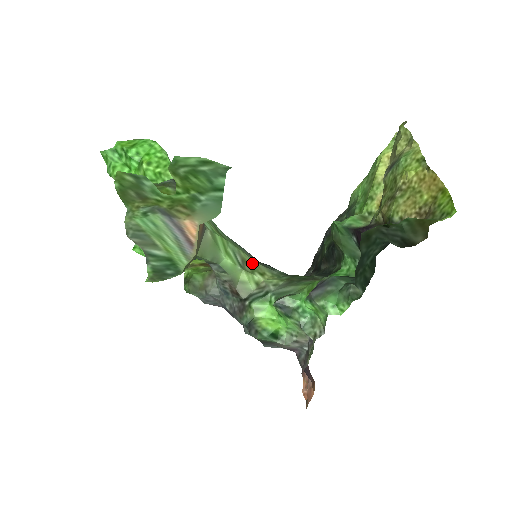
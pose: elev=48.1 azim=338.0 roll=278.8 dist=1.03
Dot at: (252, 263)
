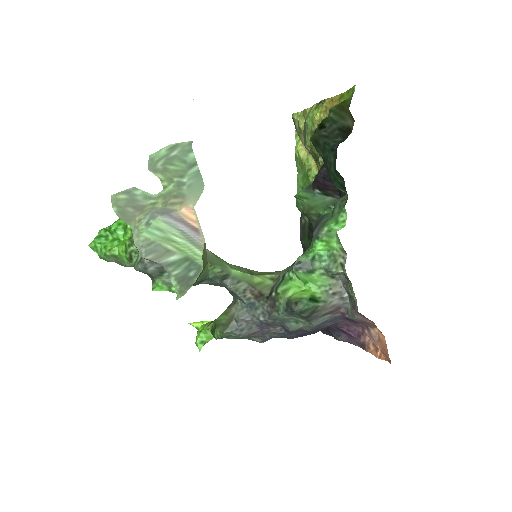
Dot at: (258, 273)
